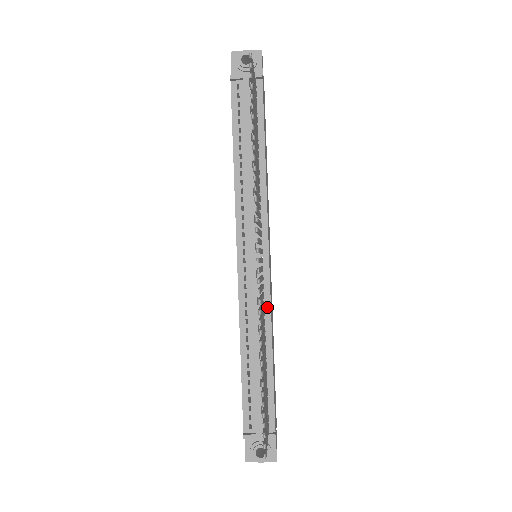
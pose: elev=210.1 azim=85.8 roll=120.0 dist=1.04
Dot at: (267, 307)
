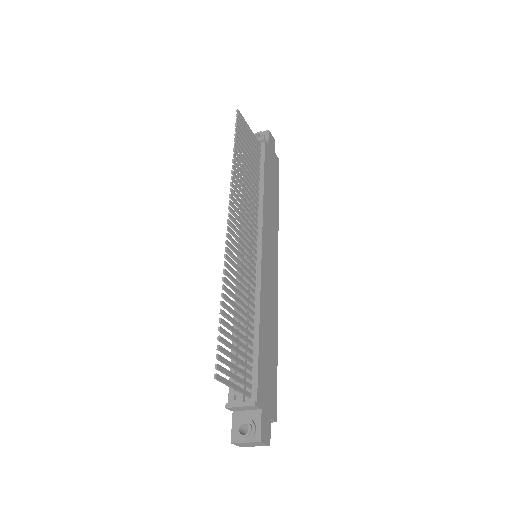
Dot at: (257, 287)
